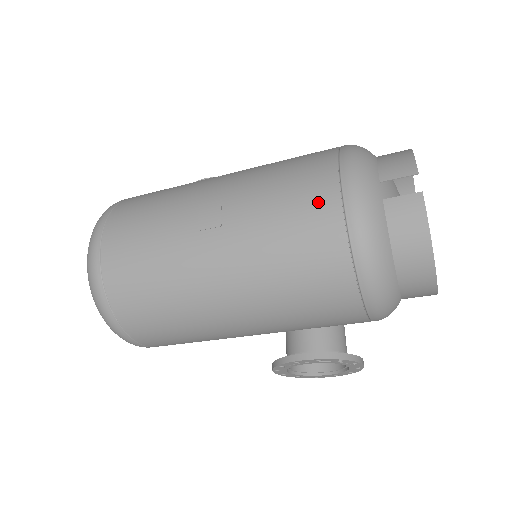
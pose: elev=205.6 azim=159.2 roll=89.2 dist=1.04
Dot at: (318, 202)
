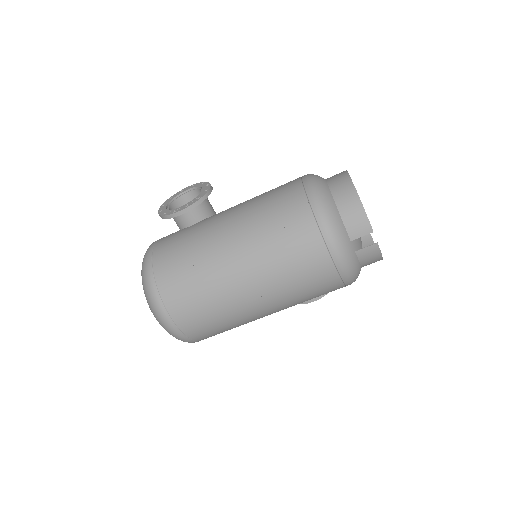
Dot at: (322, 273)
